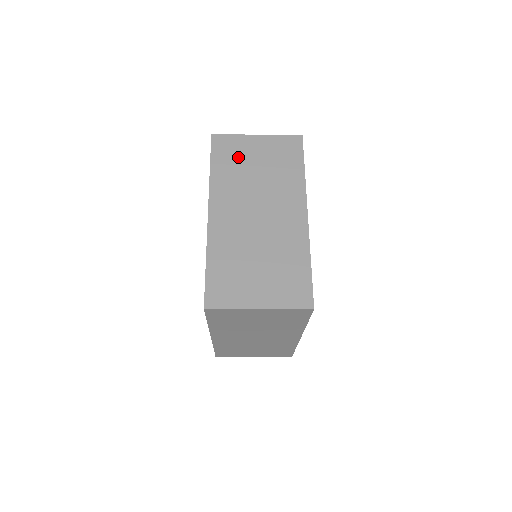
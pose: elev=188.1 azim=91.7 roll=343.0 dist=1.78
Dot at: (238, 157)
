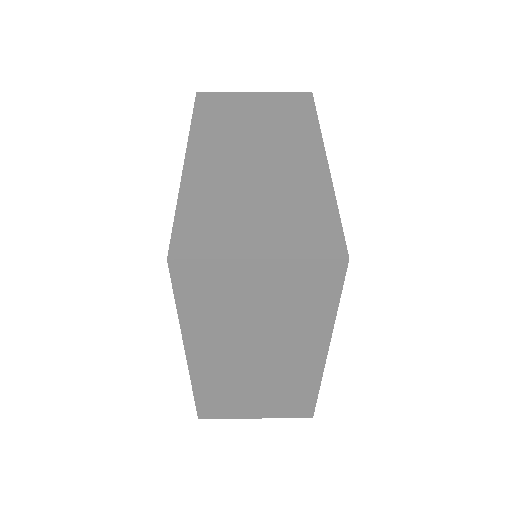
Dot at: (230, 109)
